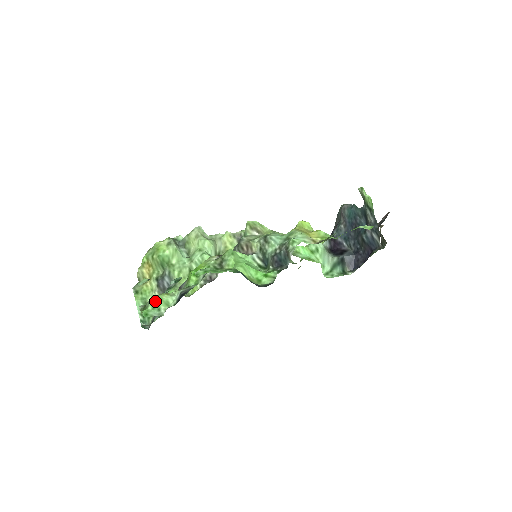
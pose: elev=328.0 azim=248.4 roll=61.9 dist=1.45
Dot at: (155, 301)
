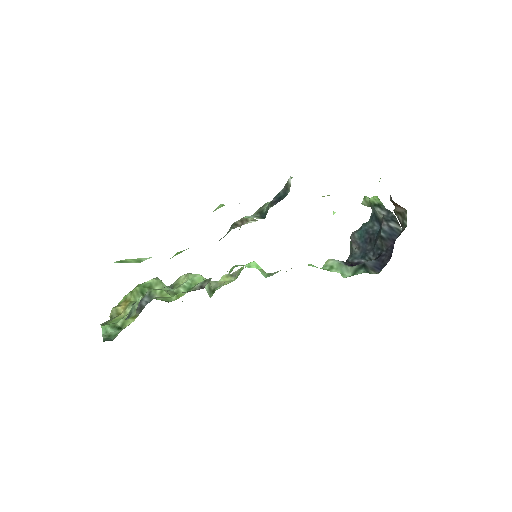
Dot at: (124, 260)
